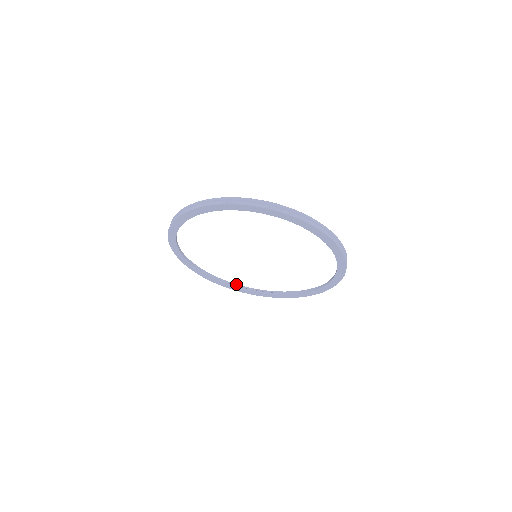
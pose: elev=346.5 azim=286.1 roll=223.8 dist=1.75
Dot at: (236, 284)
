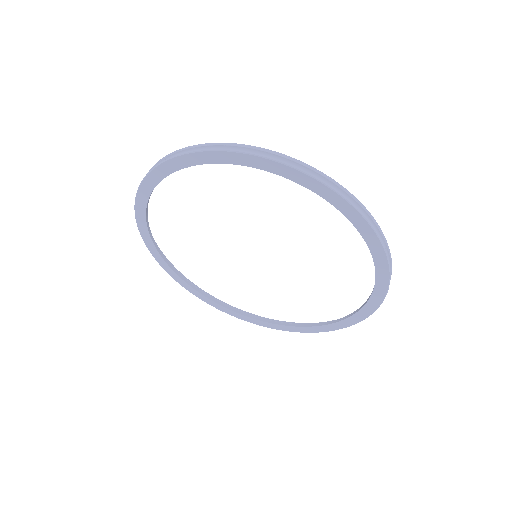
Dot at: (270, 319)
